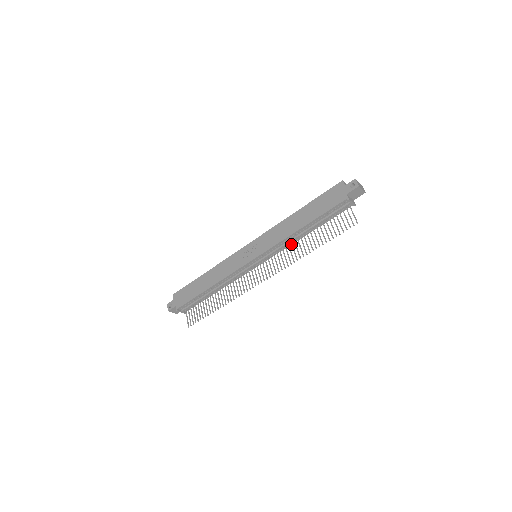
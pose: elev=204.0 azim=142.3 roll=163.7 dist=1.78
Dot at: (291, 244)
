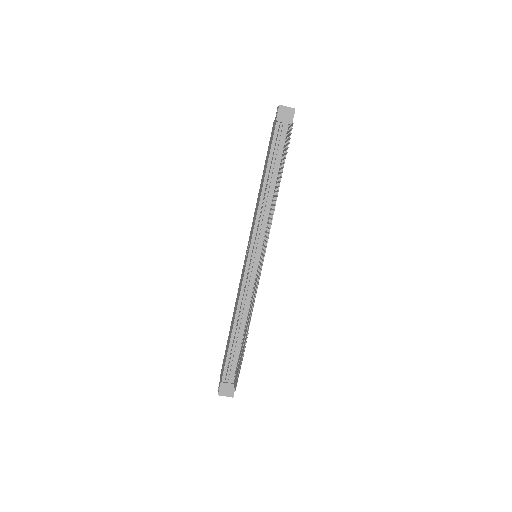
Dot at: (270, 210)
